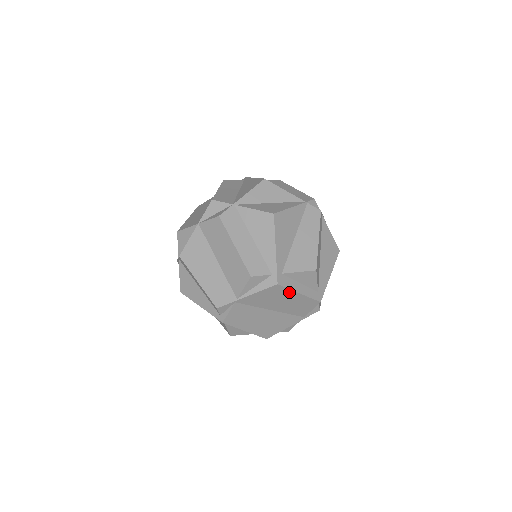
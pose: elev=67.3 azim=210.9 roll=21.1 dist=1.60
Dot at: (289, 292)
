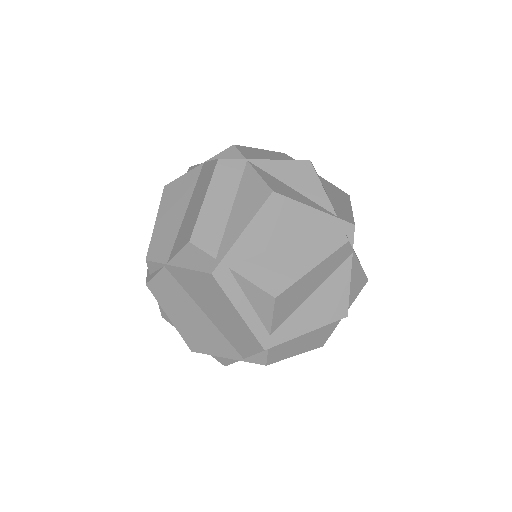
Dot at: (226, 300)
